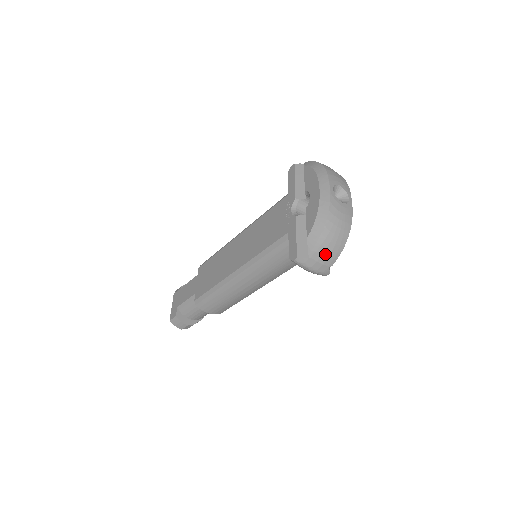
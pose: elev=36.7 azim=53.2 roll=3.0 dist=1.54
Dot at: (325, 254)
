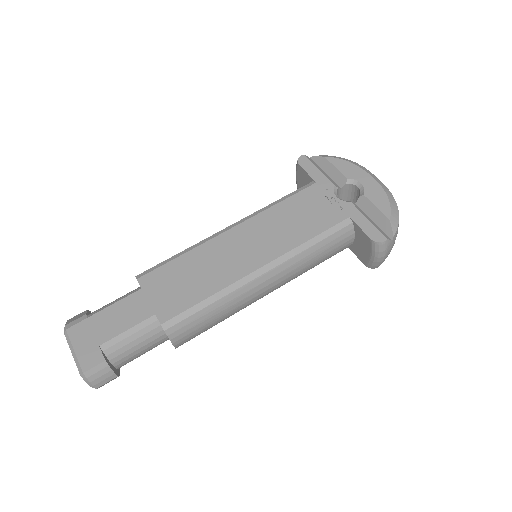
Dot at: occluded
